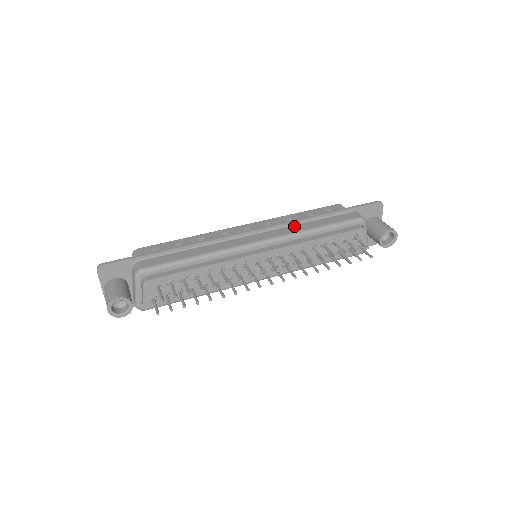
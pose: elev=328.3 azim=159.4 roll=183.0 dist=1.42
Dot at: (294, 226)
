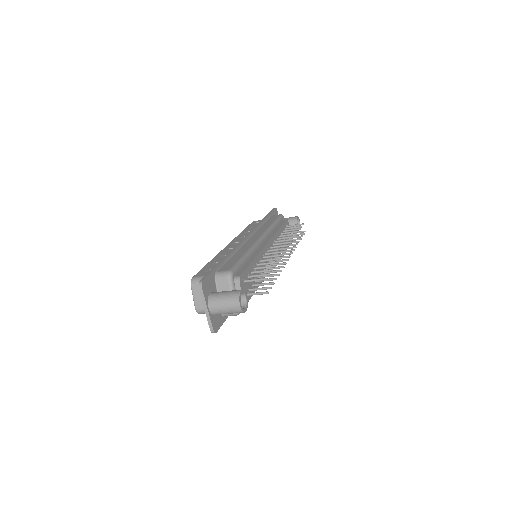
Dot at: (260, 228)
